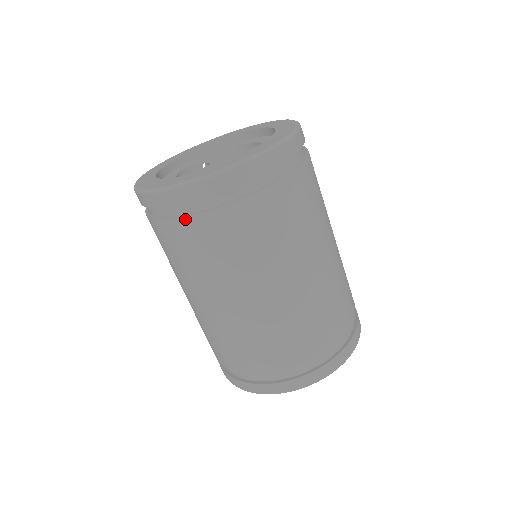
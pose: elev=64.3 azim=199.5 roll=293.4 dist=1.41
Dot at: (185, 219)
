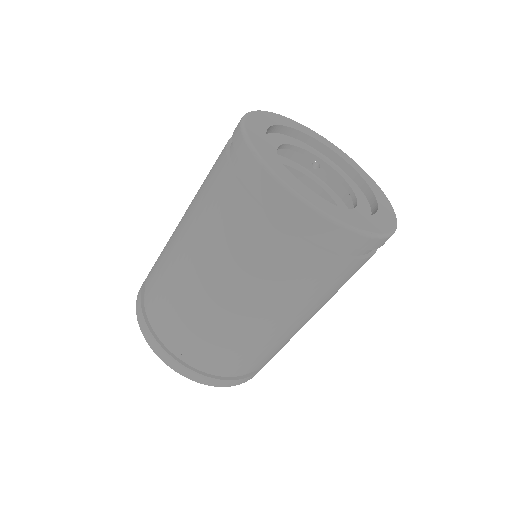
Dot at: (234, 178)
